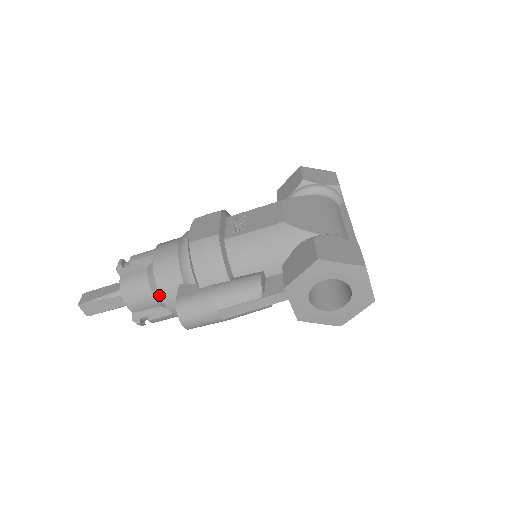
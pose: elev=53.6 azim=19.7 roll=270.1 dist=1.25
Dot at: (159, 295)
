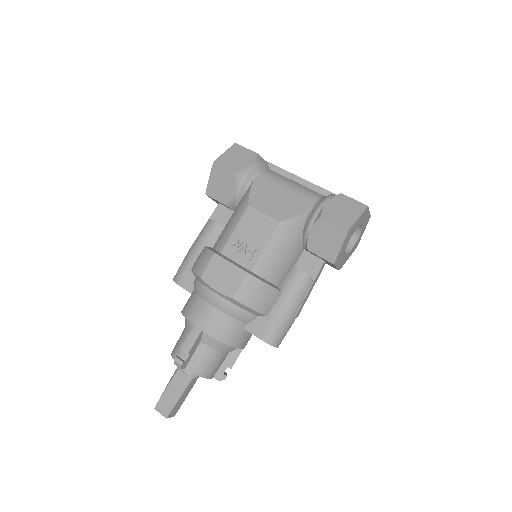
Dot at: (231, 348)
